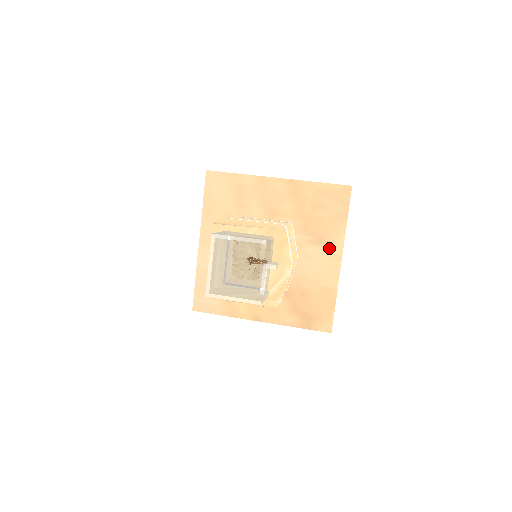
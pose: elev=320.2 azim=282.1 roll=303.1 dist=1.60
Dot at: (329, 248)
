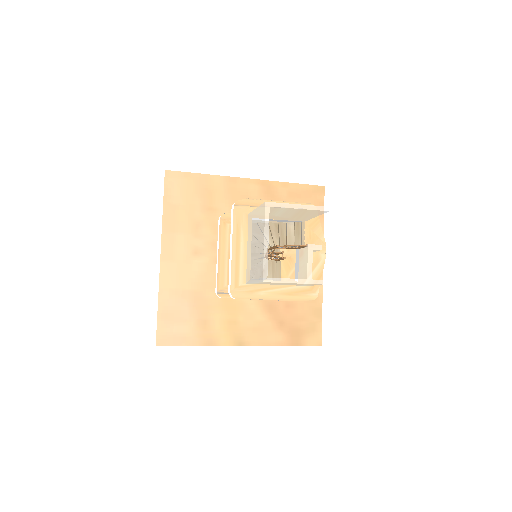
Dot at: occluded
